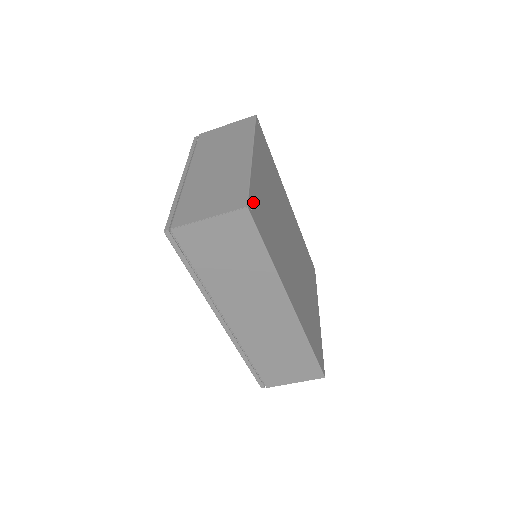
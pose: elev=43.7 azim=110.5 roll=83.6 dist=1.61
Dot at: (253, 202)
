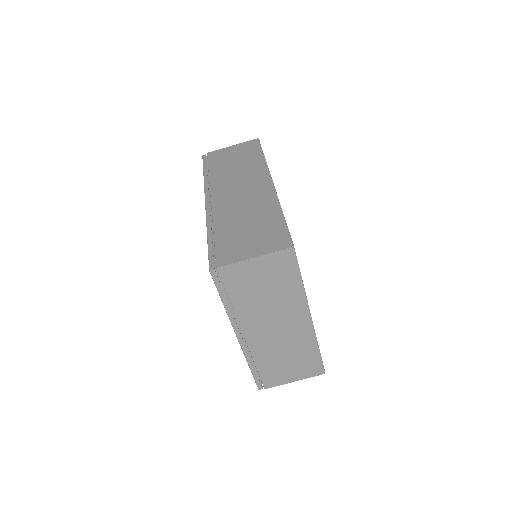
Dot at: occluded
